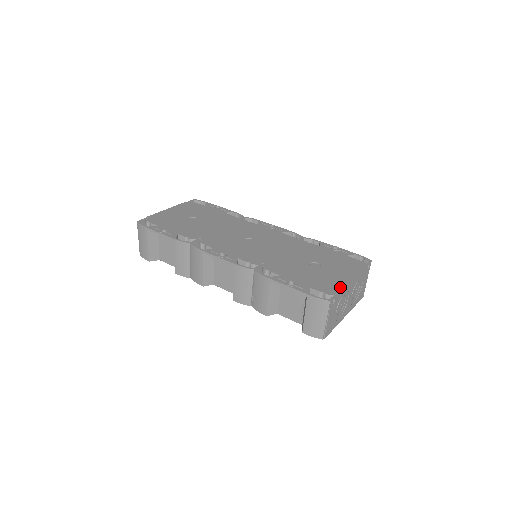
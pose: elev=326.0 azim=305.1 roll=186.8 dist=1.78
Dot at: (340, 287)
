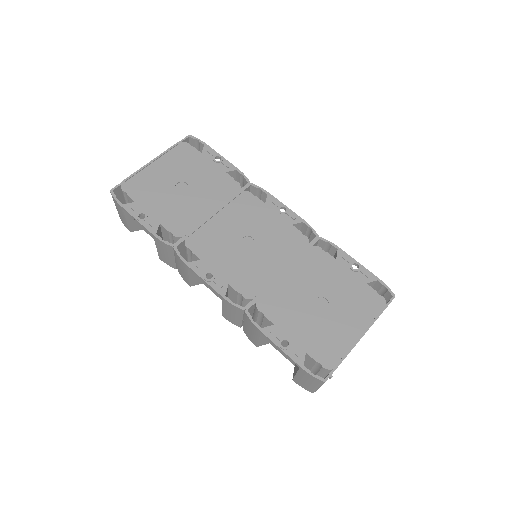
Dot at: (343, 354)
